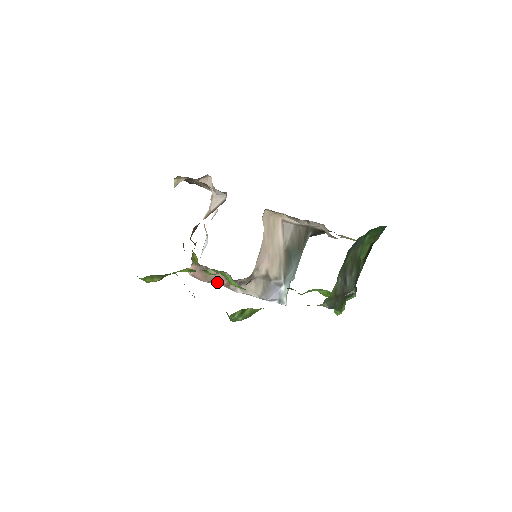
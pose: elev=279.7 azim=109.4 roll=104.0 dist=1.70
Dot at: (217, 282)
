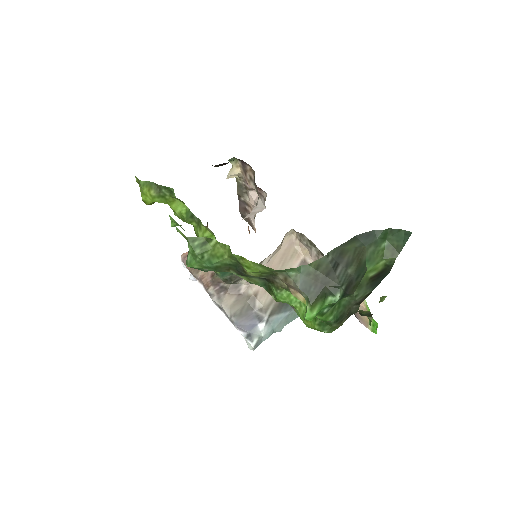
Dot at: (200, 277)
